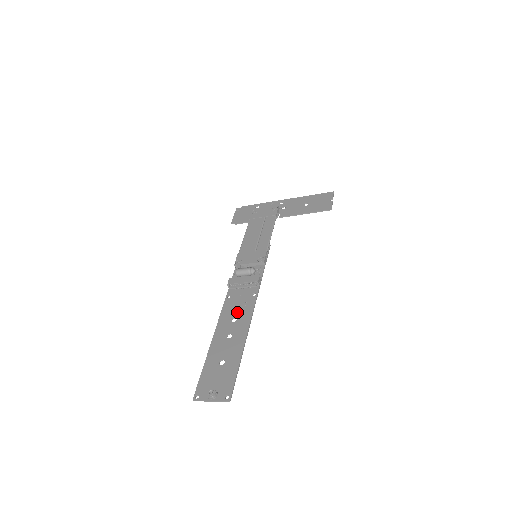
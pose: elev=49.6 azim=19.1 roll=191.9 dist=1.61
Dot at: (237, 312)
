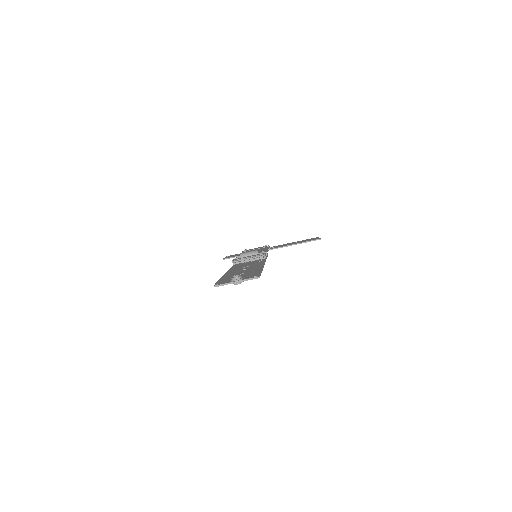
Dot at: (247, 265)
